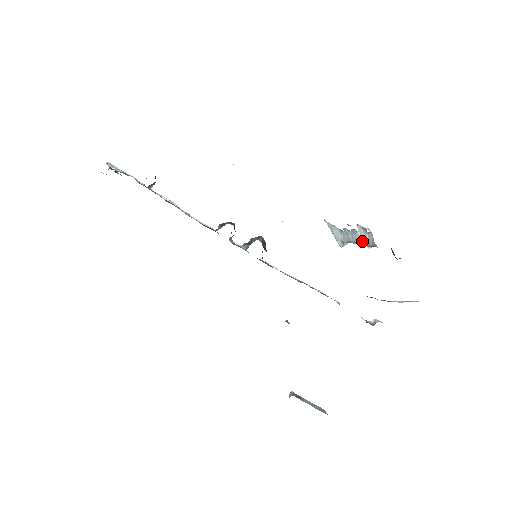
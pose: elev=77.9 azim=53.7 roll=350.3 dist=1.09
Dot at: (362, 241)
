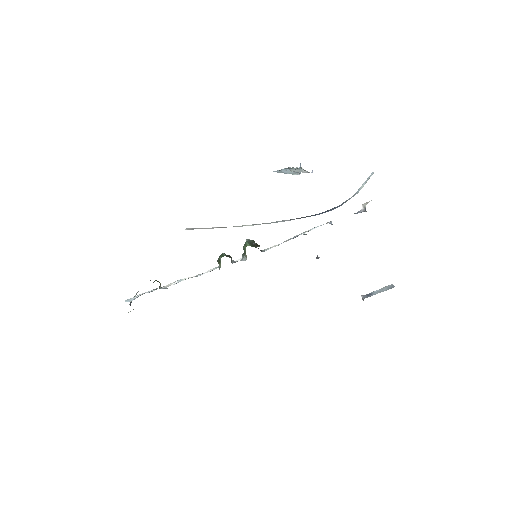
Dot at: occluded
